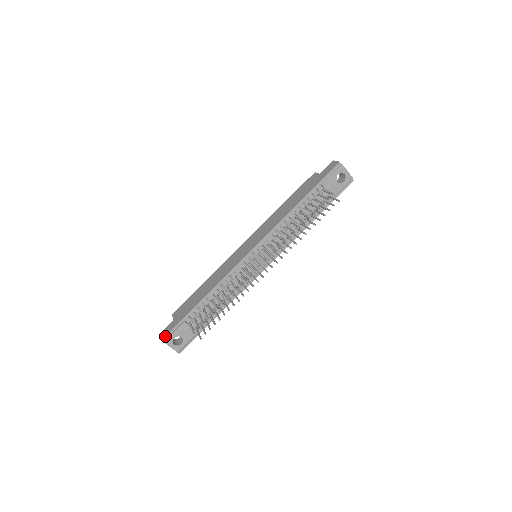
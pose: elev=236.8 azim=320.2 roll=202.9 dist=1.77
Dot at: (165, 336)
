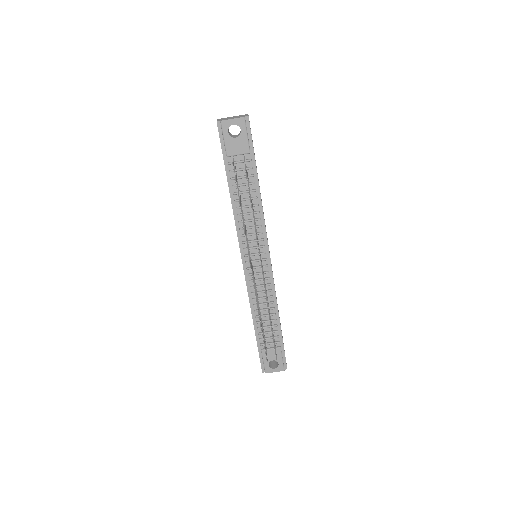
Dot at: (262, 369)
